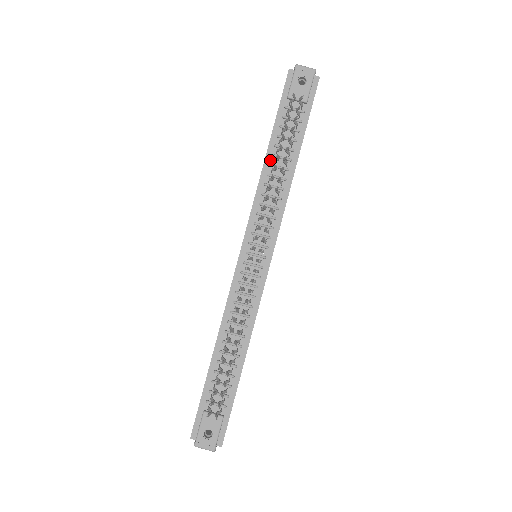
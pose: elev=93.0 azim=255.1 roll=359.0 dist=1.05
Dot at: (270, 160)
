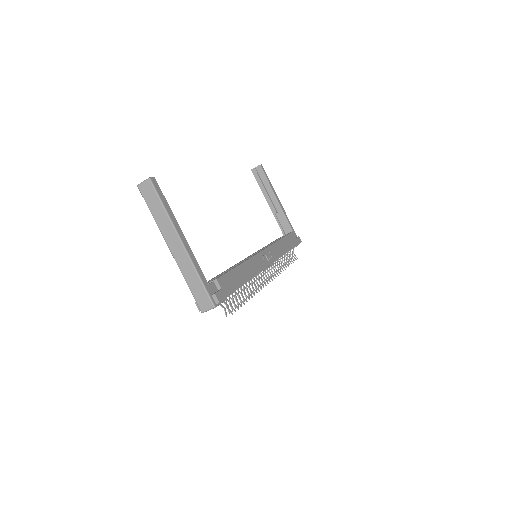
Dot at: occluded
